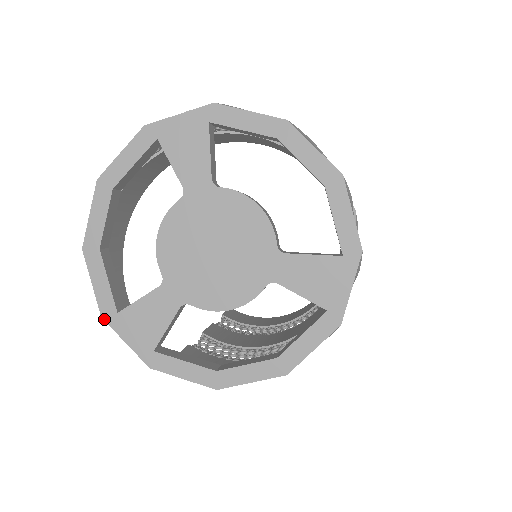
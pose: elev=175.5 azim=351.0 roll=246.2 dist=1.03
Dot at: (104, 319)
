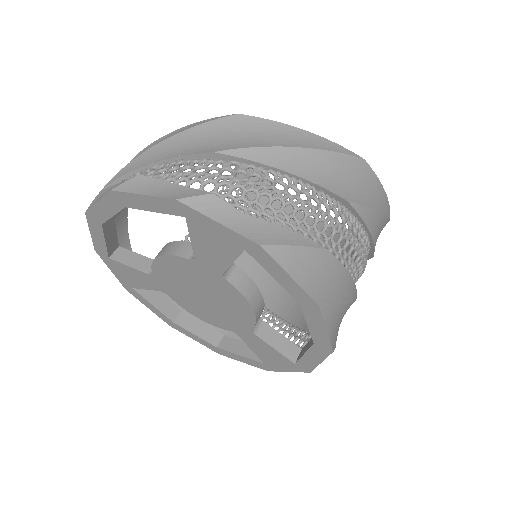
Dot at: (97, 252)
